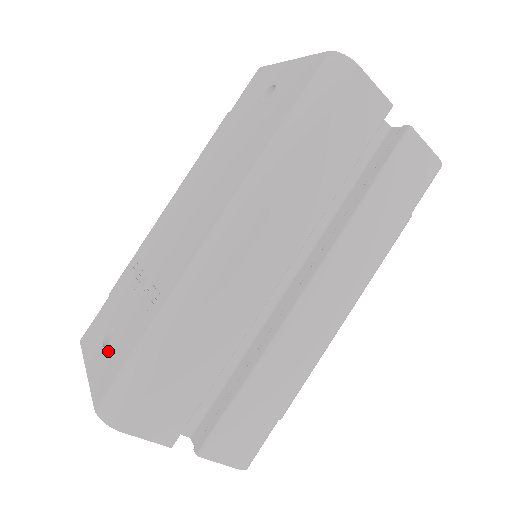
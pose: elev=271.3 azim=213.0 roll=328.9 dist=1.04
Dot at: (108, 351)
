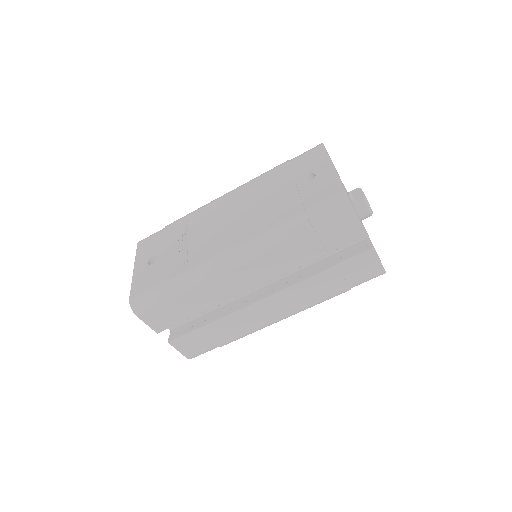
Dot at: (149, 269)
